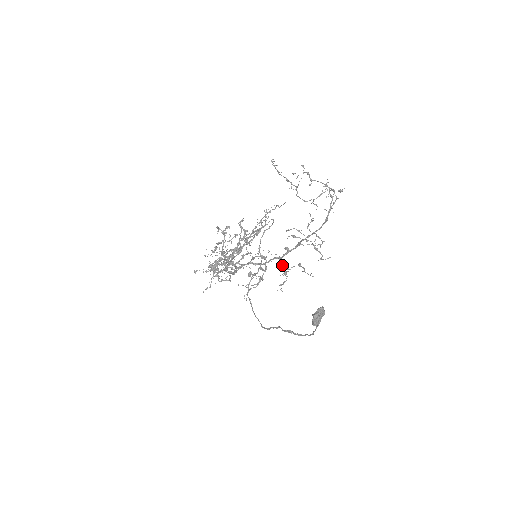
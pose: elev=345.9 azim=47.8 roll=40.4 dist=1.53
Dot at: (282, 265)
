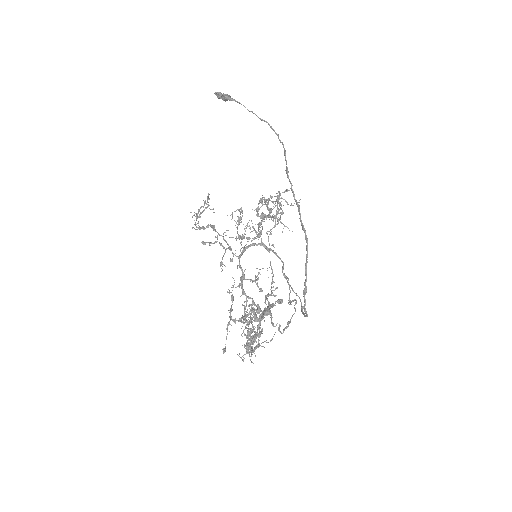
Dot at: (258, 208)
